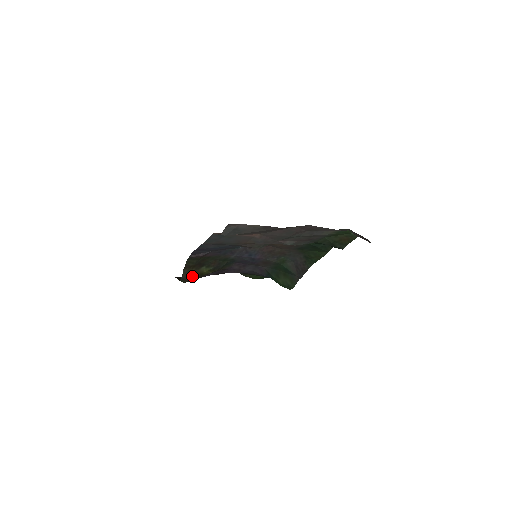
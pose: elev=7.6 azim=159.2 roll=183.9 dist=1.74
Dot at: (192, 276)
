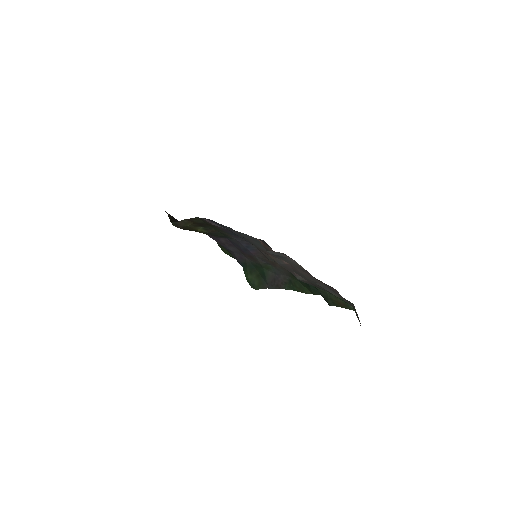
Dot at: (186, 227)
